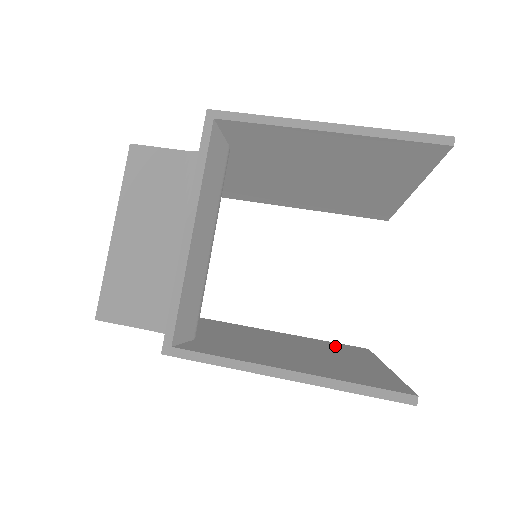
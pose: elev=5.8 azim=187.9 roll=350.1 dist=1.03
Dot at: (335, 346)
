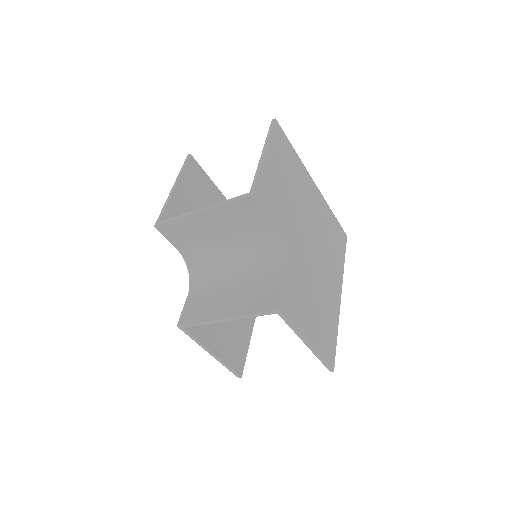
Dot at: occluded
